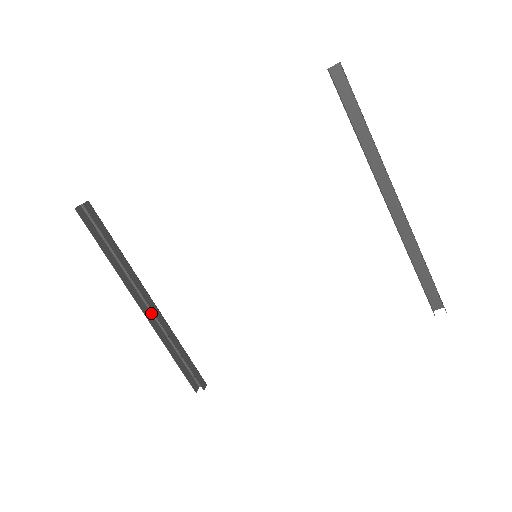
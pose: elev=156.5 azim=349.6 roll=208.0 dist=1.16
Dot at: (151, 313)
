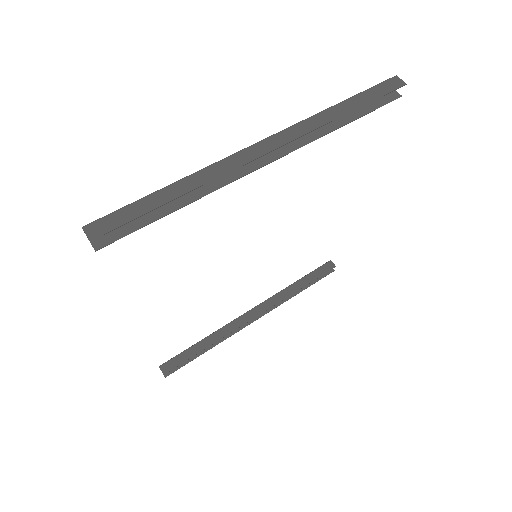
Dot at: occluded
